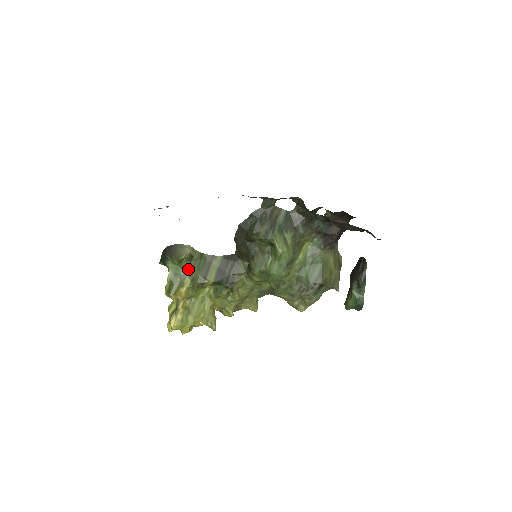
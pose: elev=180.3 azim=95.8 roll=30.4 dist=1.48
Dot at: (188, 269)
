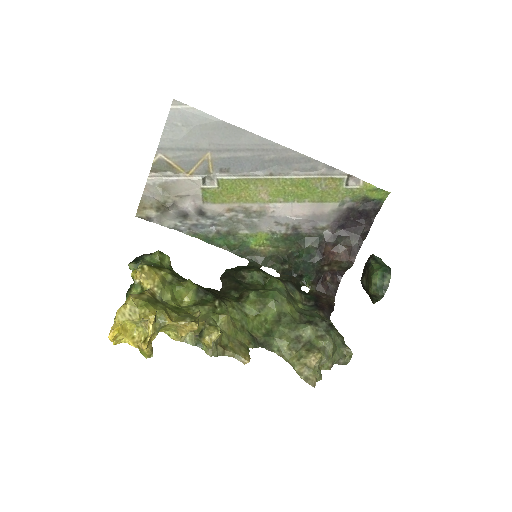
Dot at: occluded
